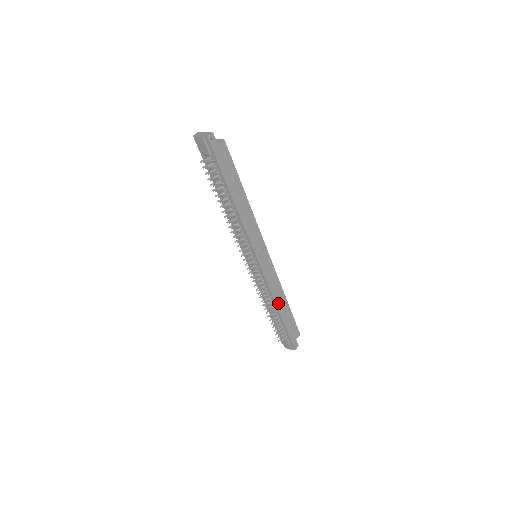
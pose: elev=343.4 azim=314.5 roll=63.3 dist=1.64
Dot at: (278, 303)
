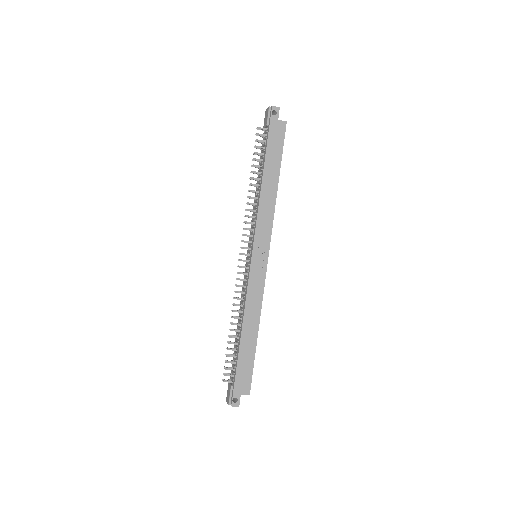
Dot at: (246, 323)
